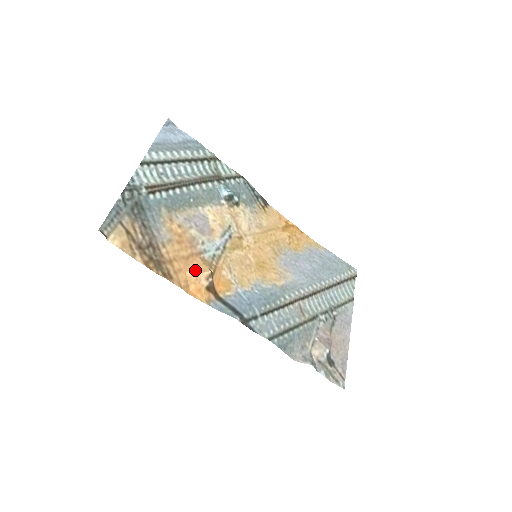
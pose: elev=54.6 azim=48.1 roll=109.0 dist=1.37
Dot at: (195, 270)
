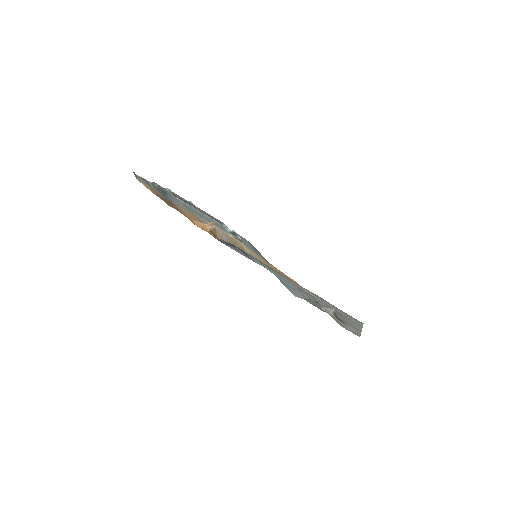
Dot at: (201, 223)
